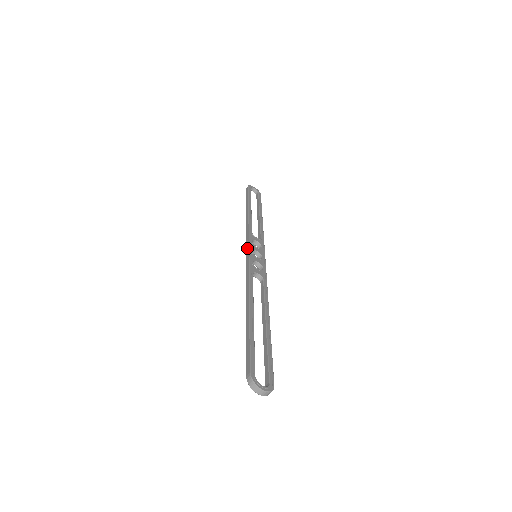
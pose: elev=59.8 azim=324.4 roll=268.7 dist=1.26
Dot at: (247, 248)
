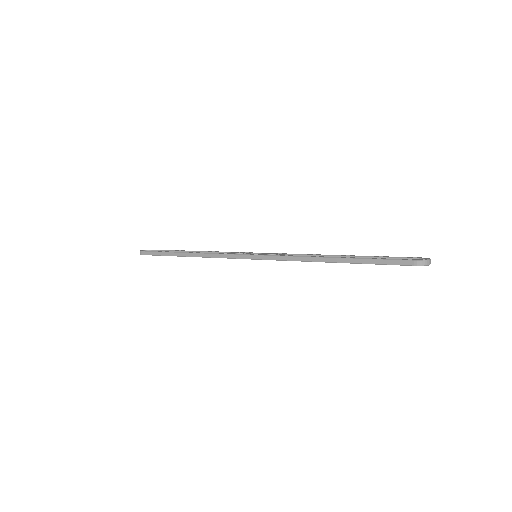
Dot at: (246, 257)
